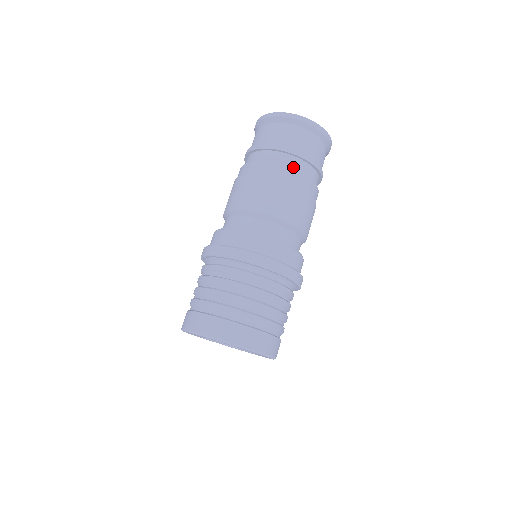
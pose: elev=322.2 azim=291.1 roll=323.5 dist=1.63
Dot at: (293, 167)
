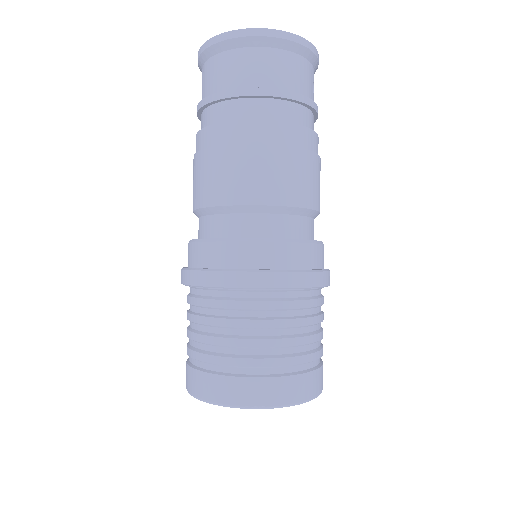
Dot at: (275, 117)
